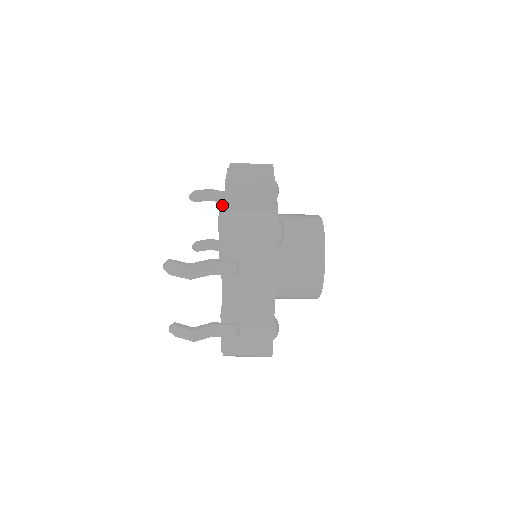
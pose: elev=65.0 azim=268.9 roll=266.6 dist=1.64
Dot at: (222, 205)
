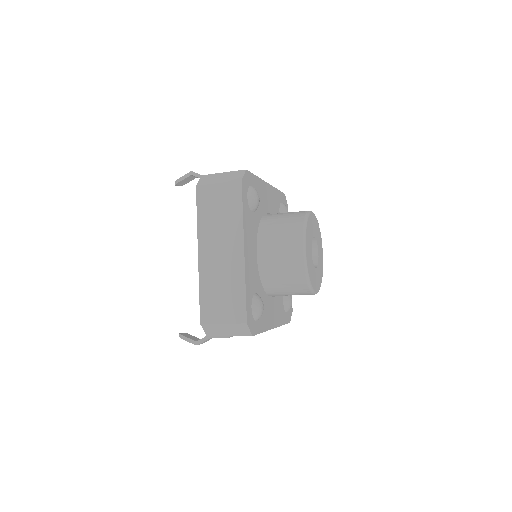
Dot at: (200, 314)
